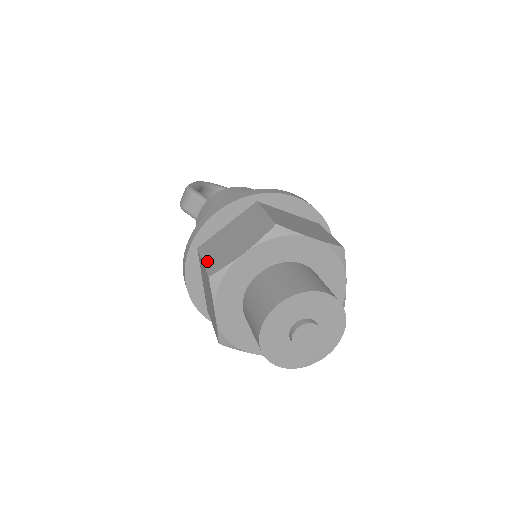
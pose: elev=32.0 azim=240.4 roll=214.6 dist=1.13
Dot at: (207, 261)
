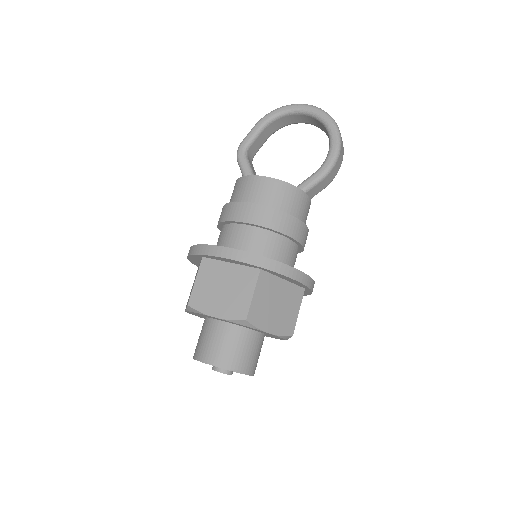
Dot at: occluded
